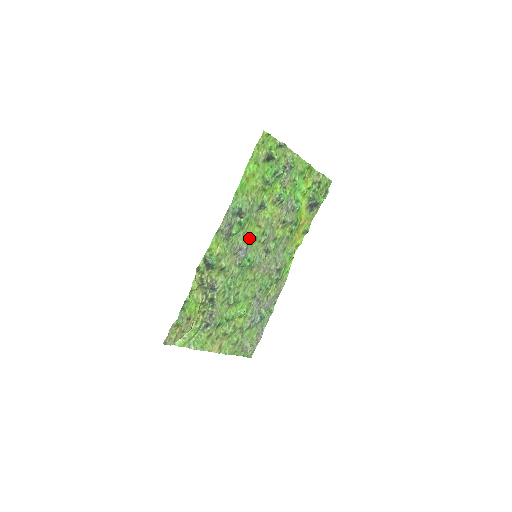
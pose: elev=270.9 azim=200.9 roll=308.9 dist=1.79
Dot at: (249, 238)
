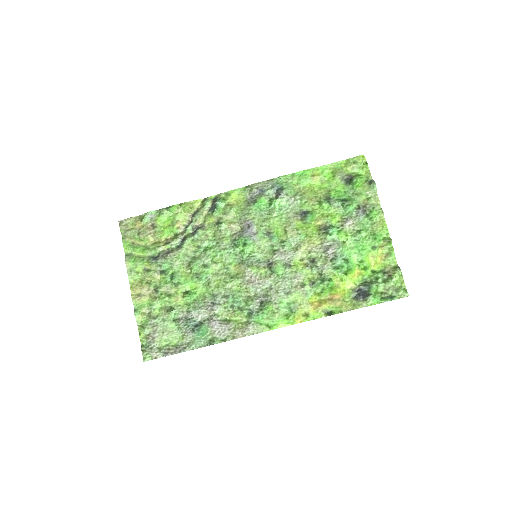
Dot at: (266, 229)
